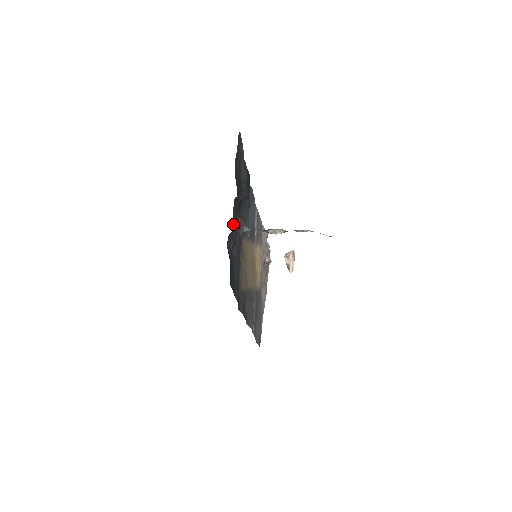
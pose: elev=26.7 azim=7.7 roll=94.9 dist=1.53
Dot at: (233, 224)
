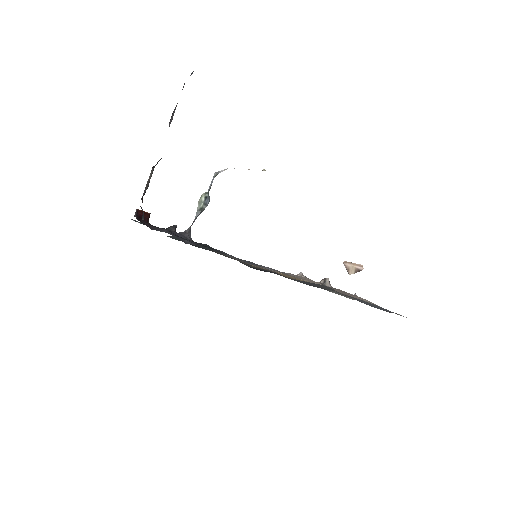
Dot at: occluded
